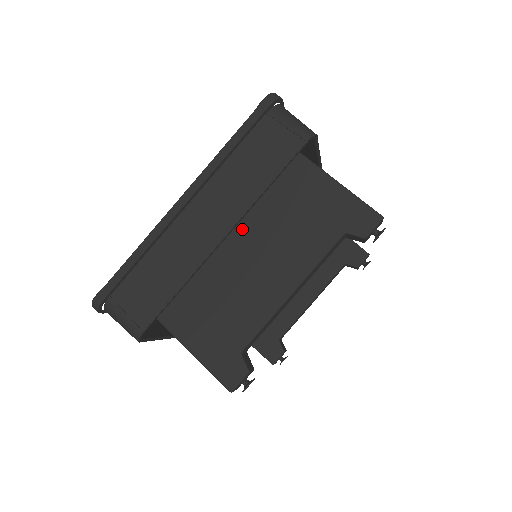
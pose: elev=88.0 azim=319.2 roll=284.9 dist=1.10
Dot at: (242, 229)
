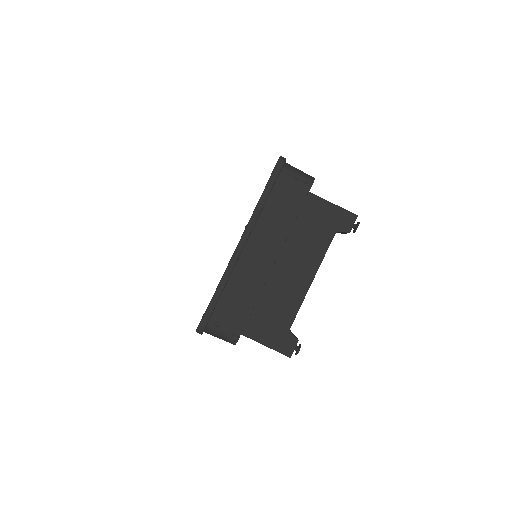
Dot at: occluded
